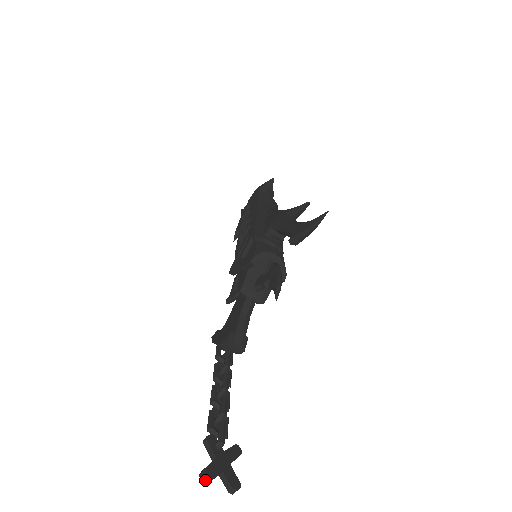
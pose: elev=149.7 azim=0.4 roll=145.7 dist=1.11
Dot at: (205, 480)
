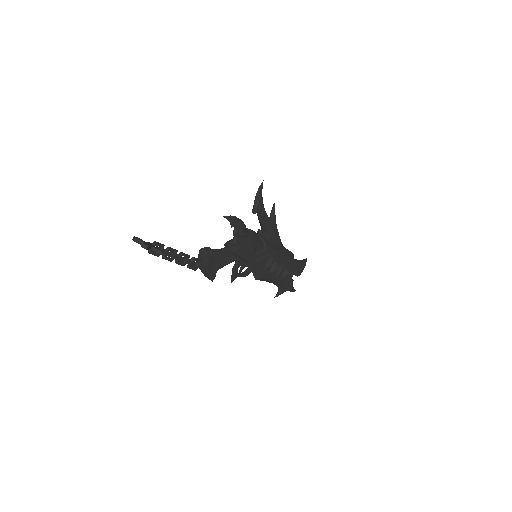
Dot at: (133, 238)
